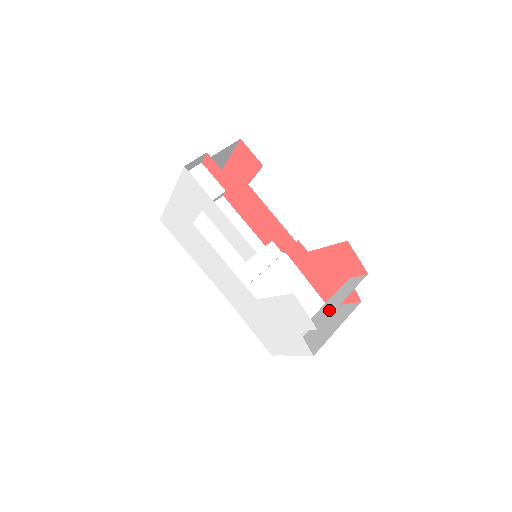
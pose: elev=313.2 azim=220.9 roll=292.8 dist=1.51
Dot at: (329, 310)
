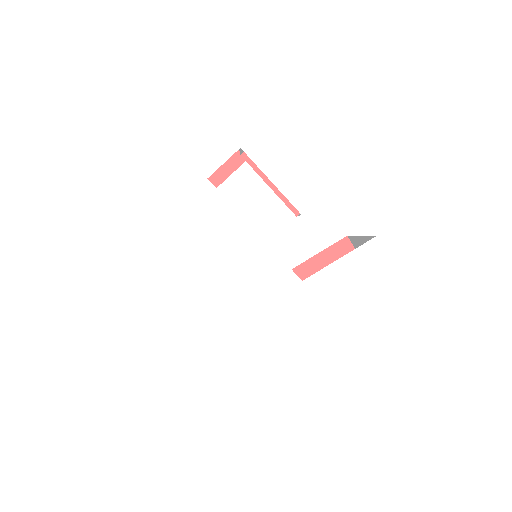
Dot at: occluded
